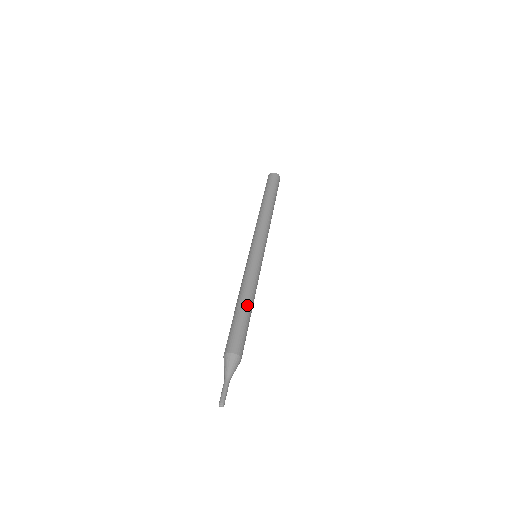
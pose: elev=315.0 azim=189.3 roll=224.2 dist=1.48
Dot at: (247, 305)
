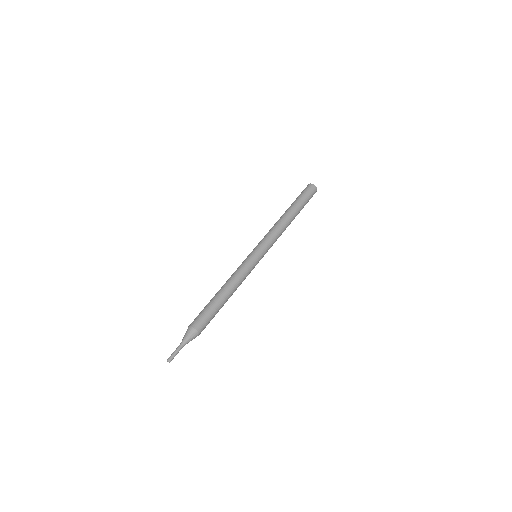
Dot at: (221, 293)
